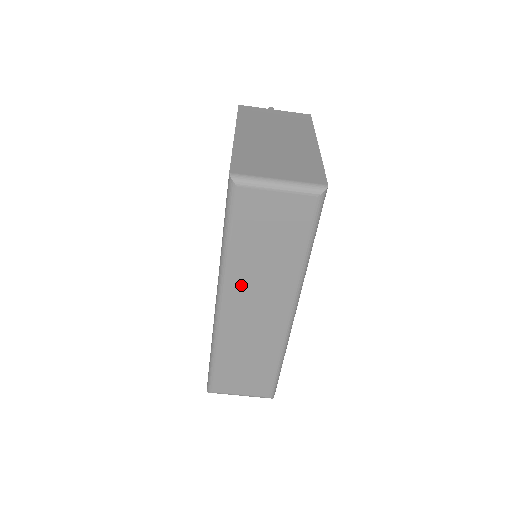
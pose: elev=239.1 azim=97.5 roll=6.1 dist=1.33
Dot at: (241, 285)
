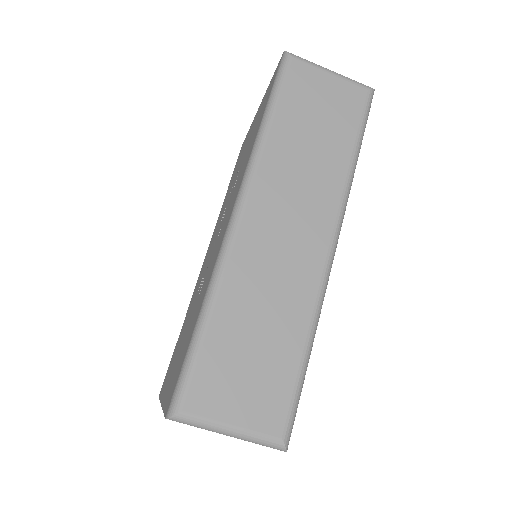
Dot at: (275, 179)
